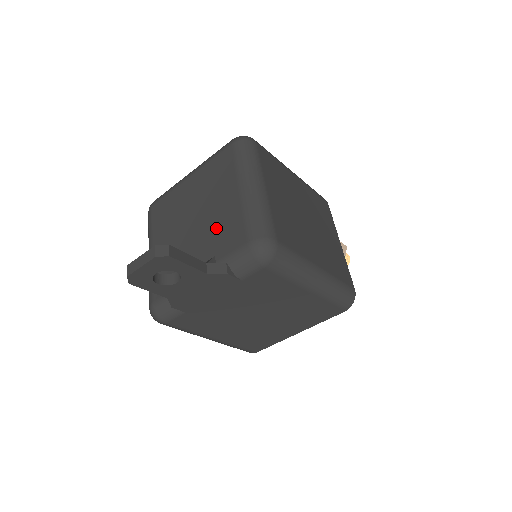
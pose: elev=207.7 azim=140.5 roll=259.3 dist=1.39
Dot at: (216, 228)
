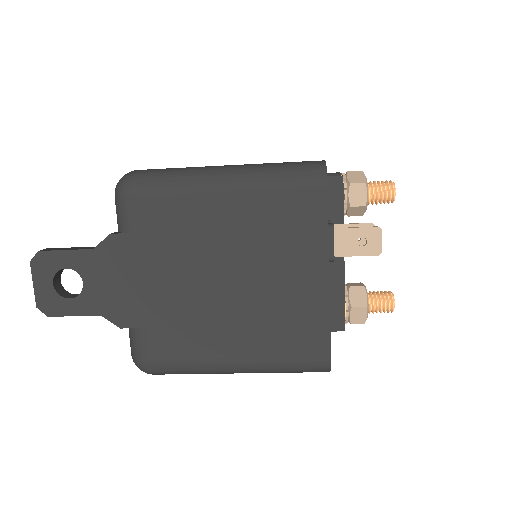
Dot at: occluded
